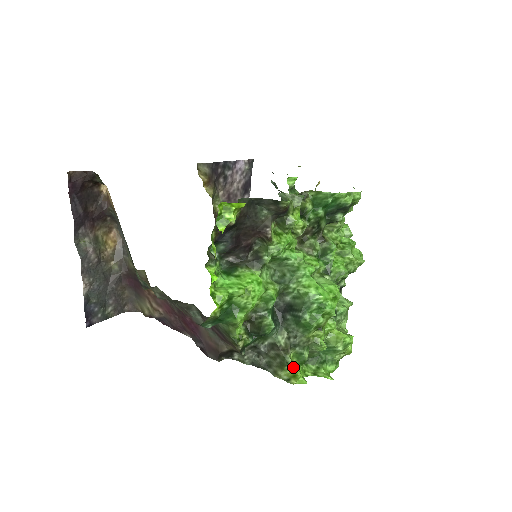
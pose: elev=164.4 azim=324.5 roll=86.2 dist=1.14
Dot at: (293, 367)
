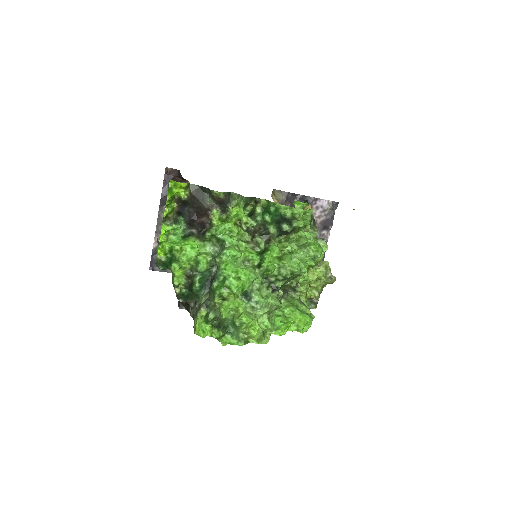
Dot at: (197, 319)
